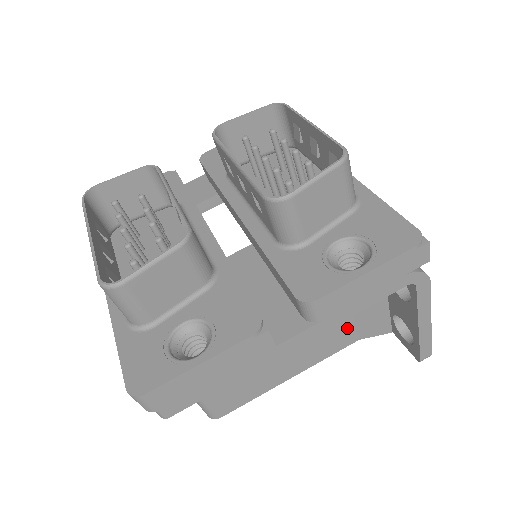
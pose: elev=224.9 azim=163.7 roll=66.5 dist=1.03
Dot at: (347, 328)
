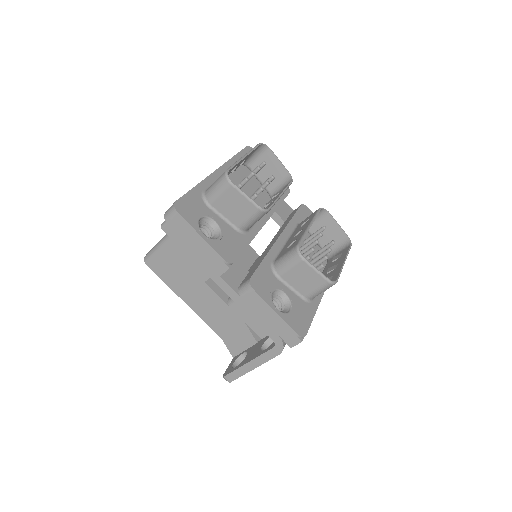
Dot at: (229, 327)
